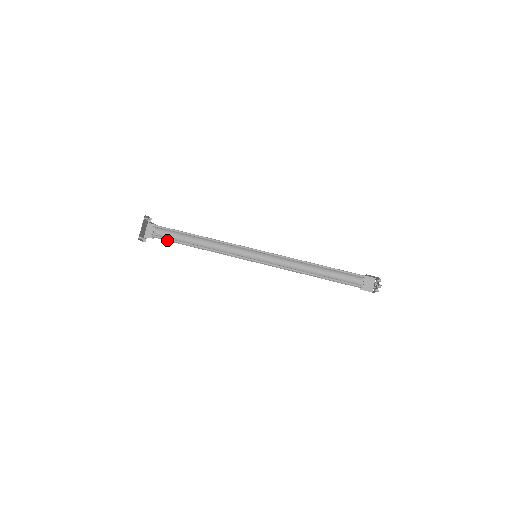
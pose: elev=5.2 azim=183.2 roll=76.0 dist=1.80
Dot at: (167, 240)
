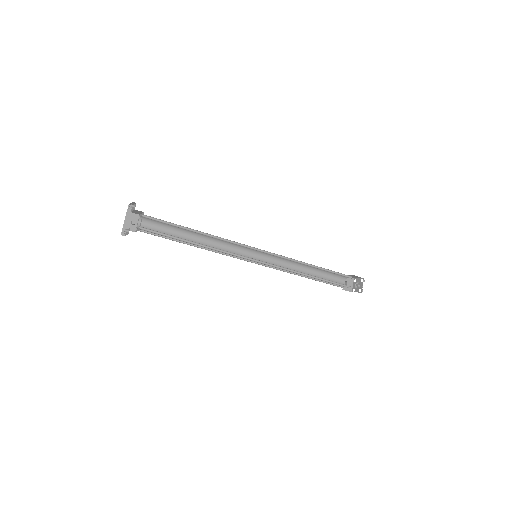
Dot at: (153, 234)
